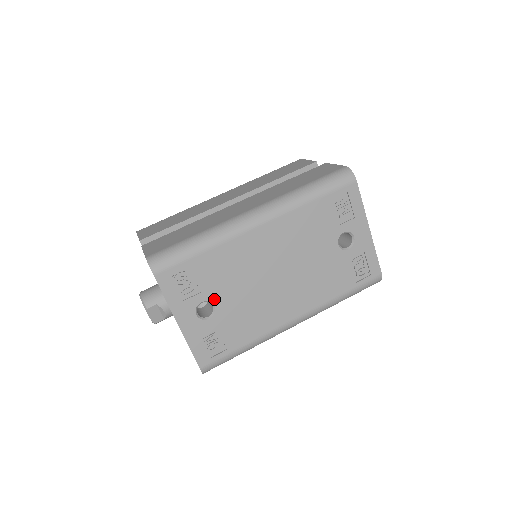
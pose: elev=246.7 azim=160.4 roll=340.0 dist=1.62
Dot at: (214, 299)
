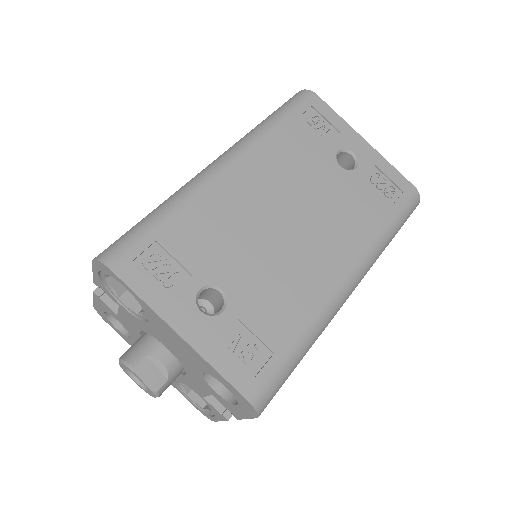
Dot at: (216, 280)
